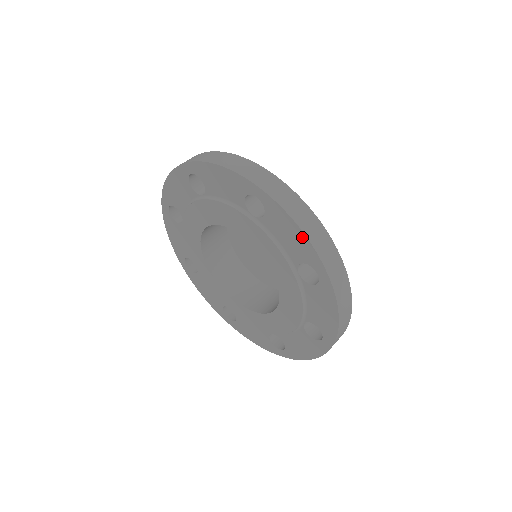
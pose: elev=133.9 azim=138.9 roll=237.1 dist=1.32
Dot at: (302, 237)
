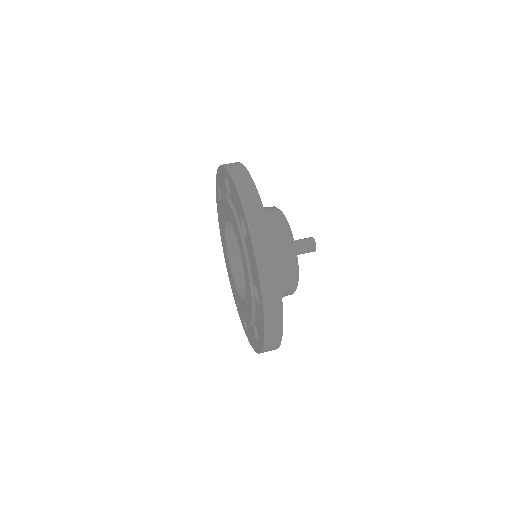
Dot at: (256, 270)
